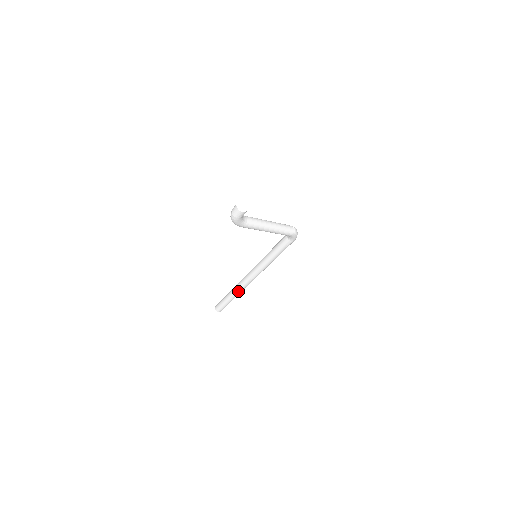
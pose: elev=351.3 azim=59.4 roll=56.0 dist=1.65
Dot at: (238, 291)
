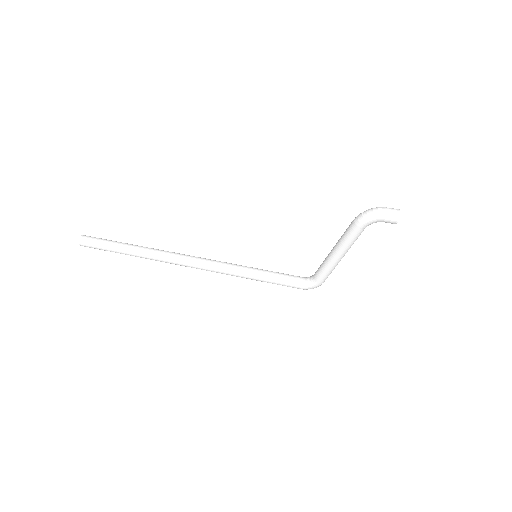
Dot at: (153, 255)
